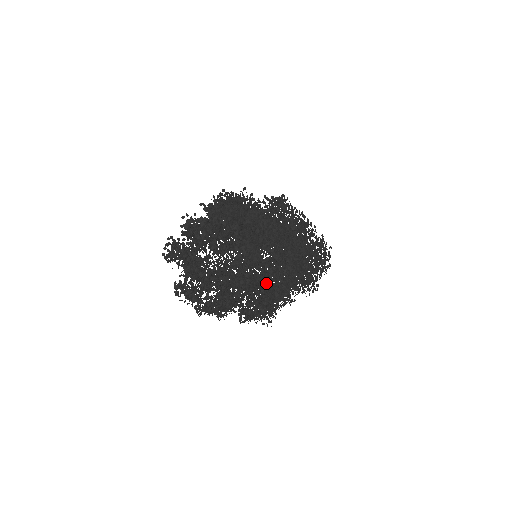
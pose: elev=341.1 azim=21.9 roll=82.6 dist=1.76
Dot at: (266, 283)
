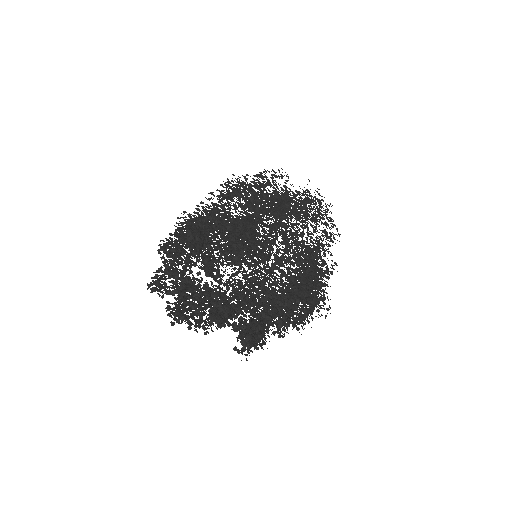
Dot at: occluded
